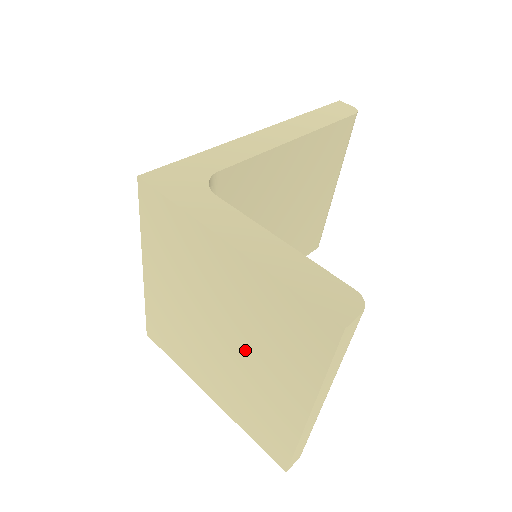
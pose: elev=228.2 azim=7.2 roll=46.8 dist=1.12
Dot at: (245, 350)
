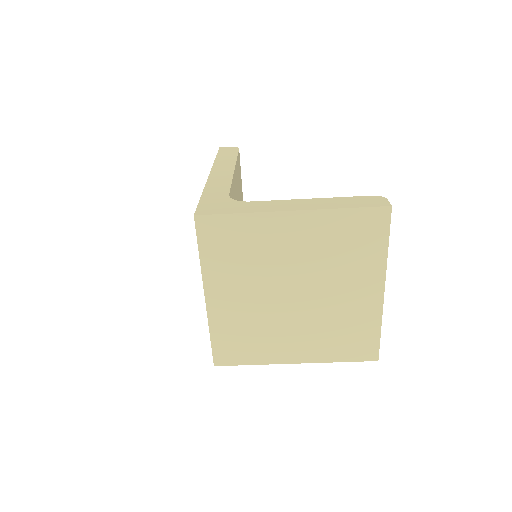
Dot at: (323, 286)
